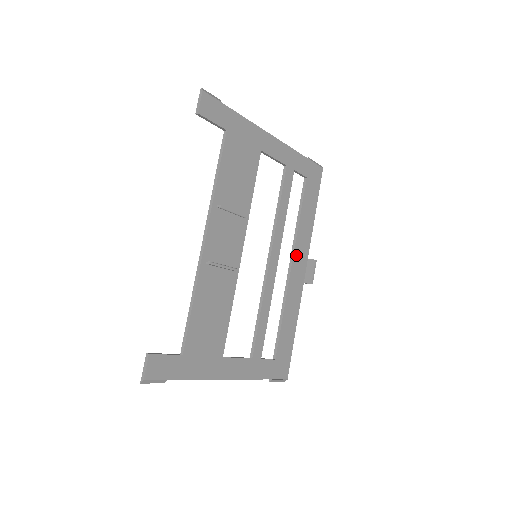
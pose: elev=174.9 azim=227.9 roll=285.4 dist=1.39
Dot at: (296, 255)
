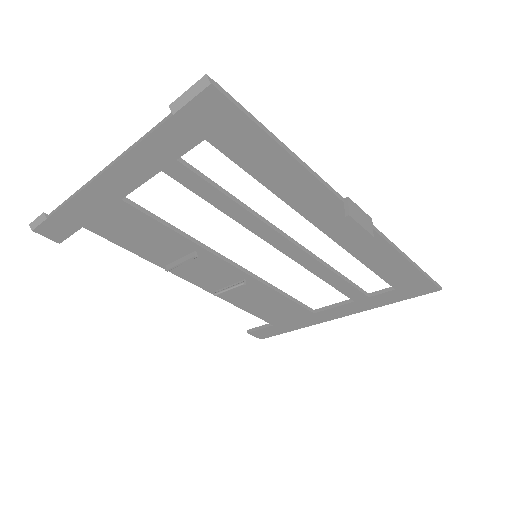
Dot at: (314, 216)
